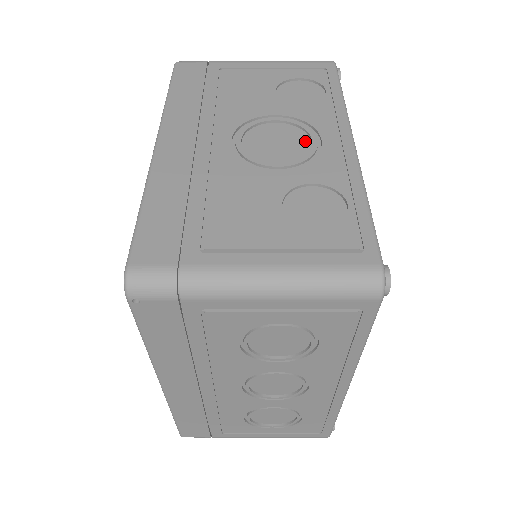
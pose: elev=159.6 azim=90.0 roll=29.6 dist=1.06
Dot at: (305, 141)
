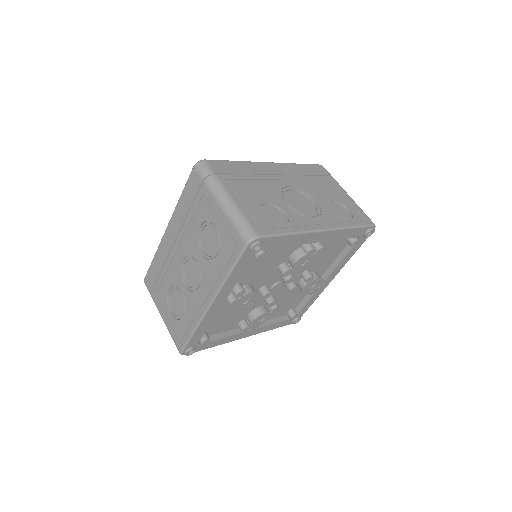
Dot at: (310, 213)
